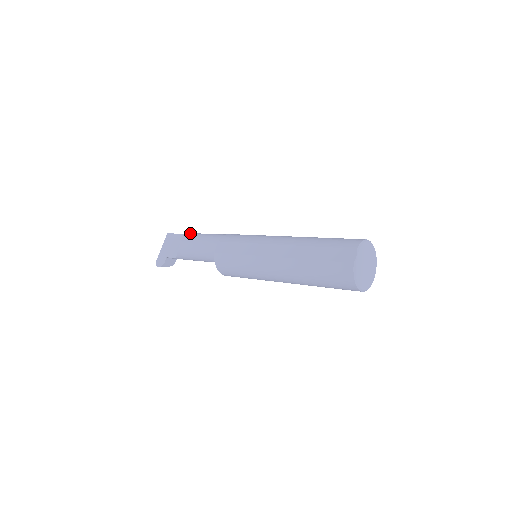
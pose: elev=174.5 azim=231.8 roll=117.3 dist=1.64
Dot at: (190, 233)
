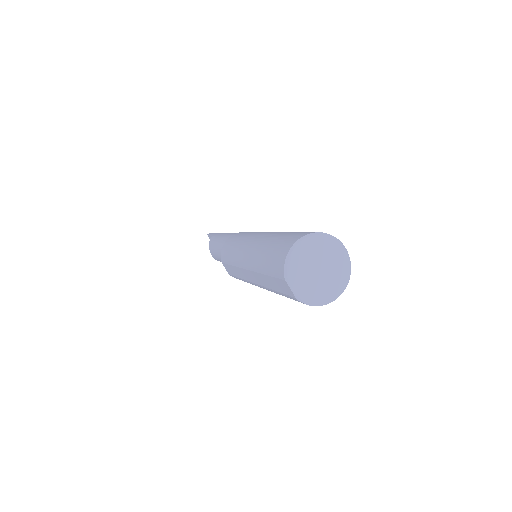
Dot at: (211, 242)
